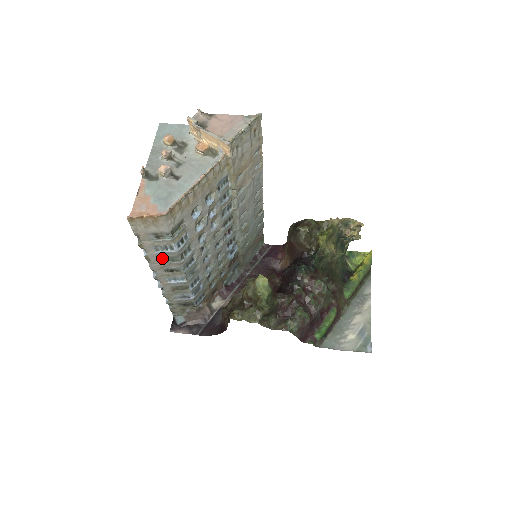
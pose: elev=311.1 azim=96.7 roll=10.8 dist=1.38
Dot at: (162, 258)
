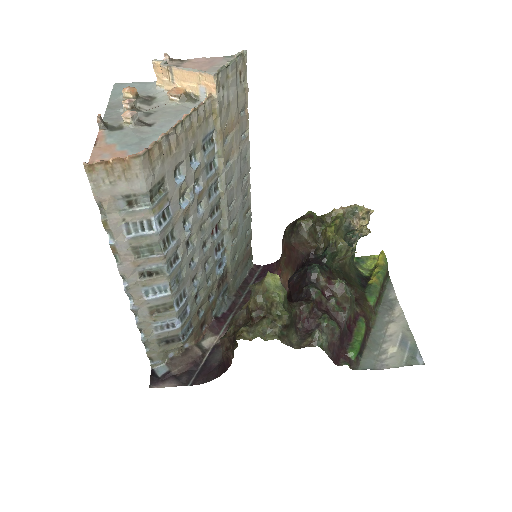
Dot at: (136, 249)
